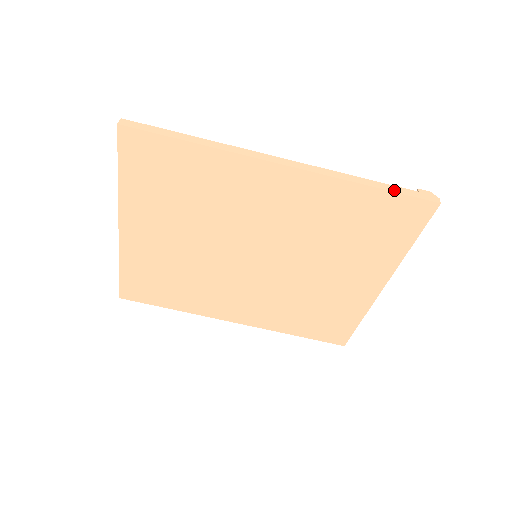
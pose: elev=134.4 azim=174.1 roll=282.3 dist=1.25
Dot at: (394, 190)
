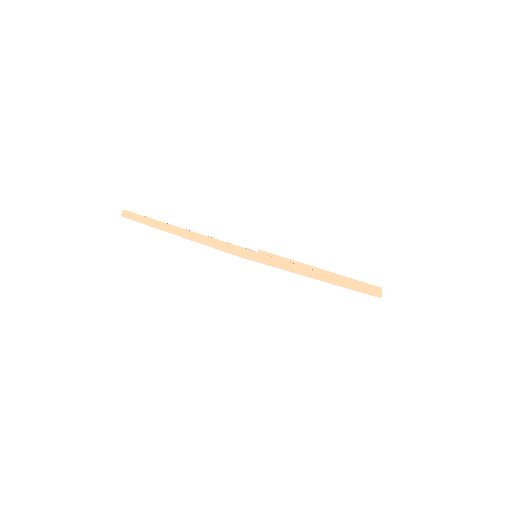
Dot at: (366, 292)
